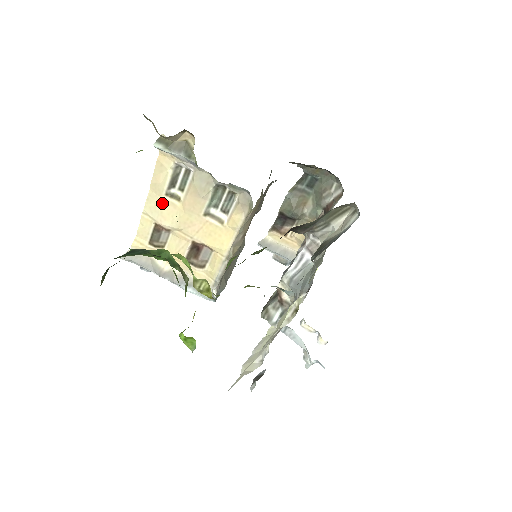
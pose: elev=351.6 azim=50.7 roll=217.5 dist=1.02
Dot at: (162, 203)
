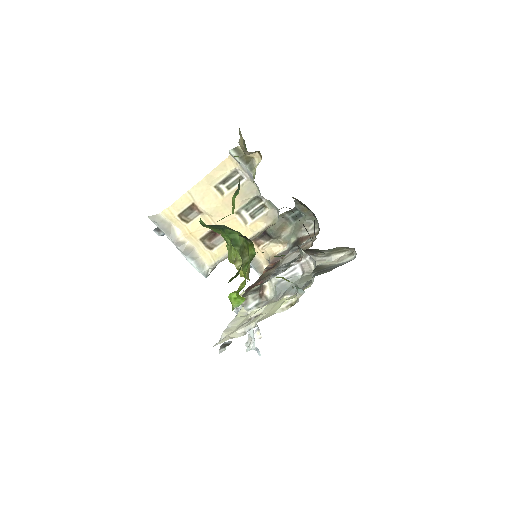
Dot at: (208, 191)
